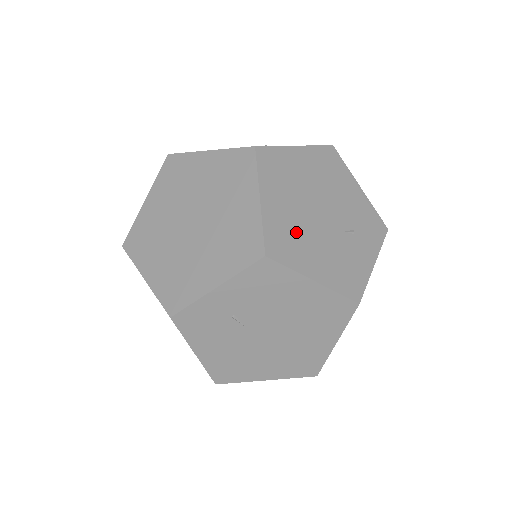
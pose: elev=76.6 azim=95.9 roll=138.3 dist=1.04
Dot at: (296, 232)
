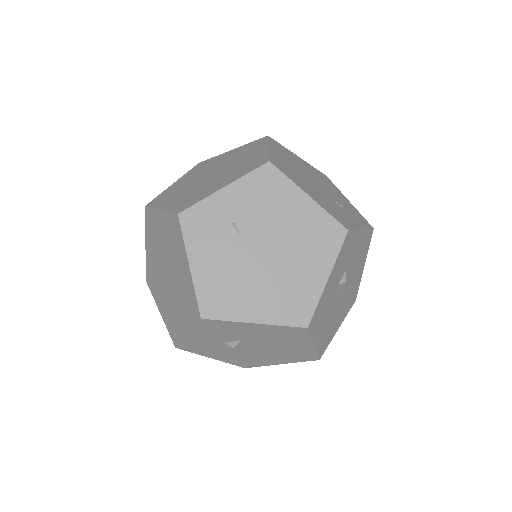
Dot at: (295, 173)
